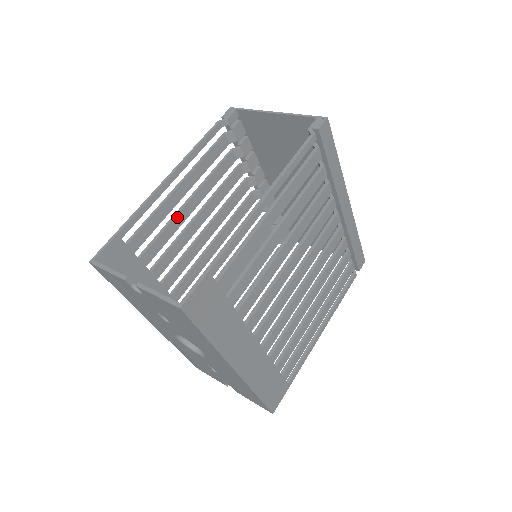
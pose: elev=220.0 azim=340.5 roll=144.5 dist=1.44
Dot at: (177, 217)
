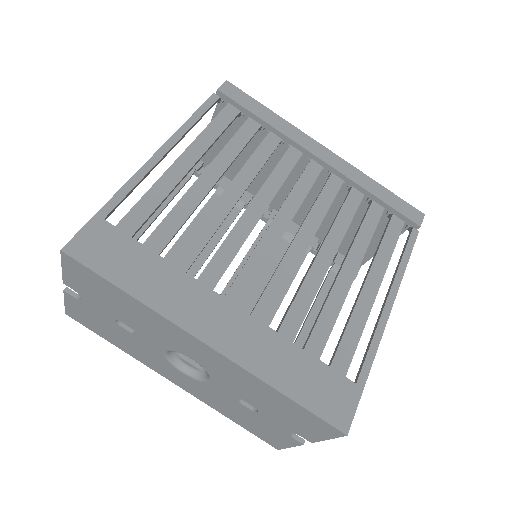
Dot at: occluded
